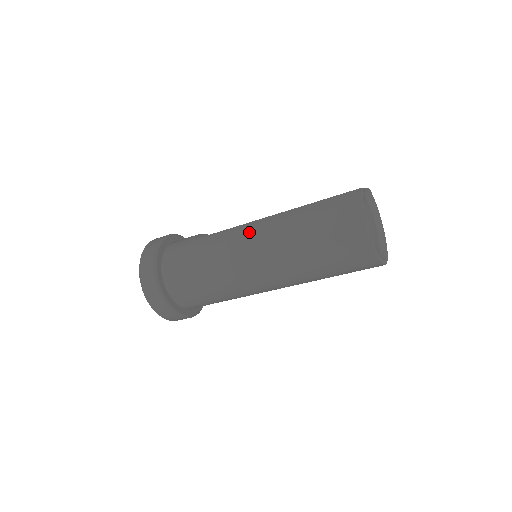
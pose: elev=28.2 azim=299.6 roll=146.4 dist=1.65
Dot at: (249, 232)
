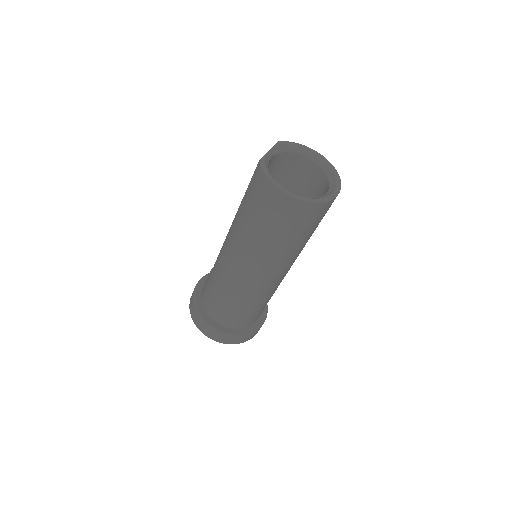
Dot at: (227, 252)
